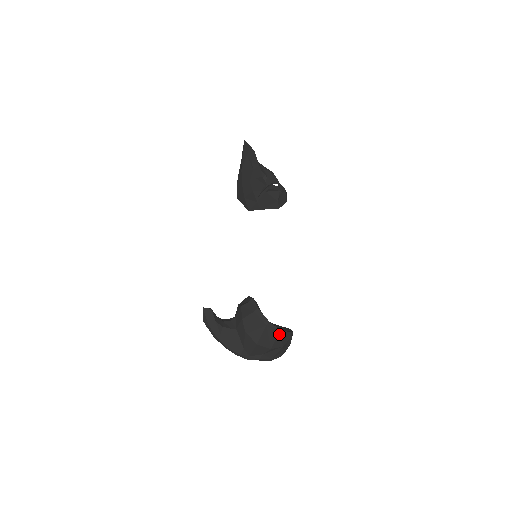
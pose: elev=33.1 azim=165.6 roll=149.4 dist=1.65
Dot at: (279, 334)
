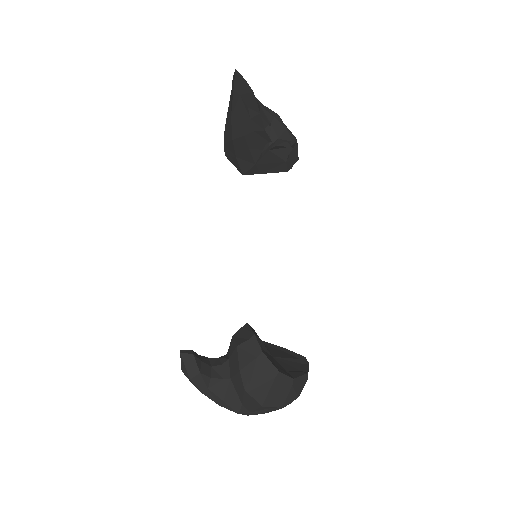
Dot at: (293, 384)
